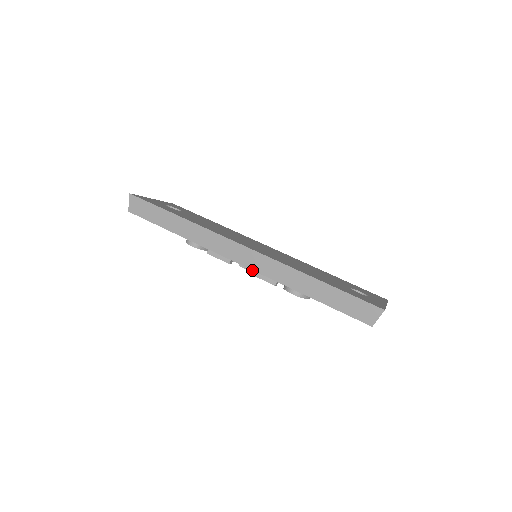
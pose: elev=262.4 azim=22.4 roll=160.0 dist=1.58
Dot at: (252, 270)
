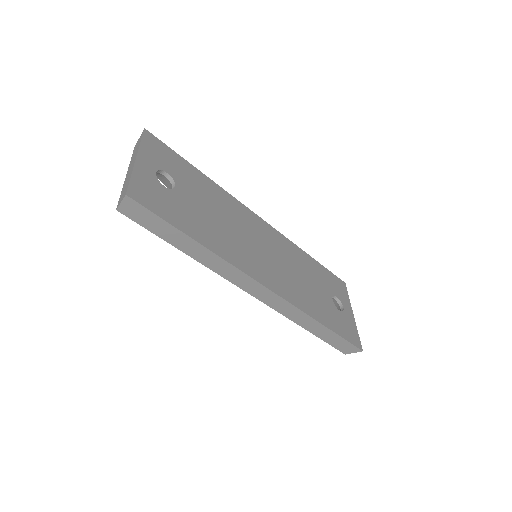
Dot at: occluded
